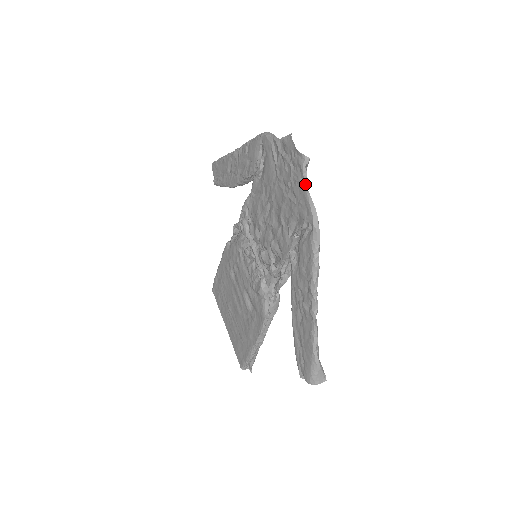
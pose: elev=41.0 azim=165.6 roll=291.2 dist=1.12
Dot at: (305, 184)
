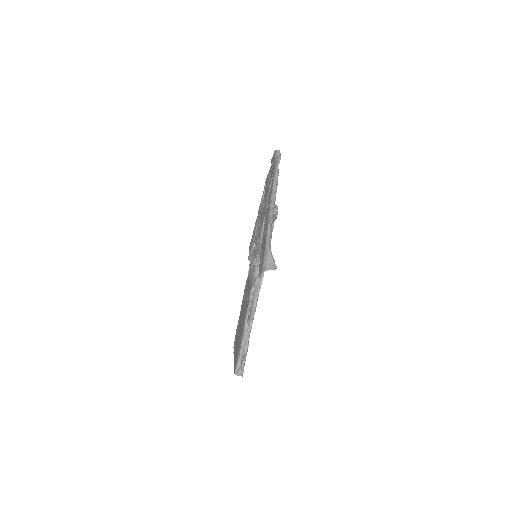
Dot at: (275, 160)
